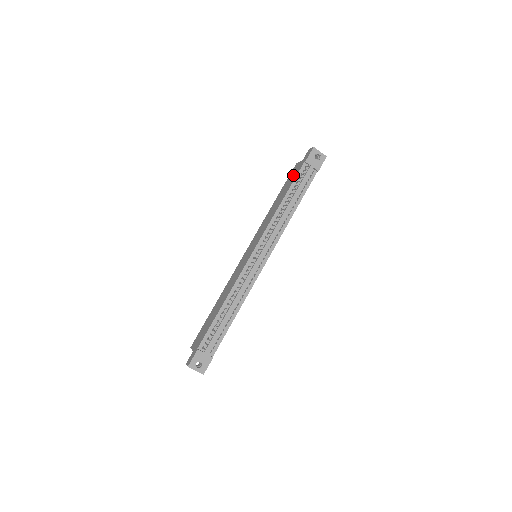
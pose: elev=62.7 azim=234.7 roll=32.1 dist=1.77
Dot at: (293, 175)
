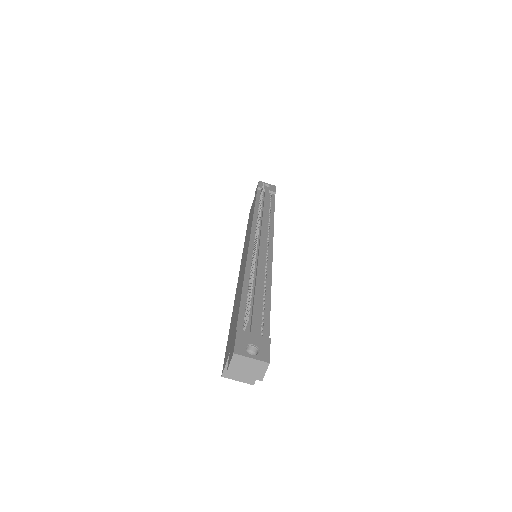
Dot at: occluded
